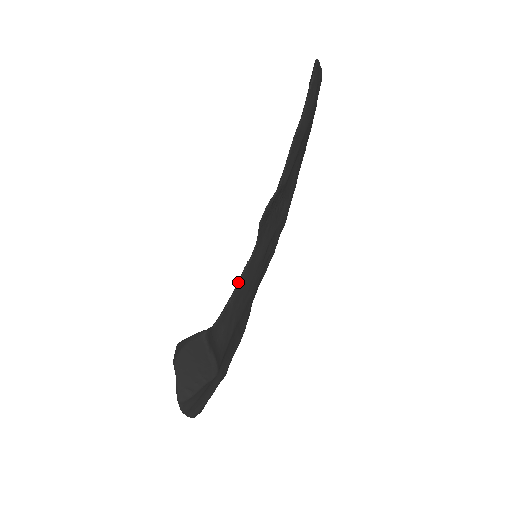
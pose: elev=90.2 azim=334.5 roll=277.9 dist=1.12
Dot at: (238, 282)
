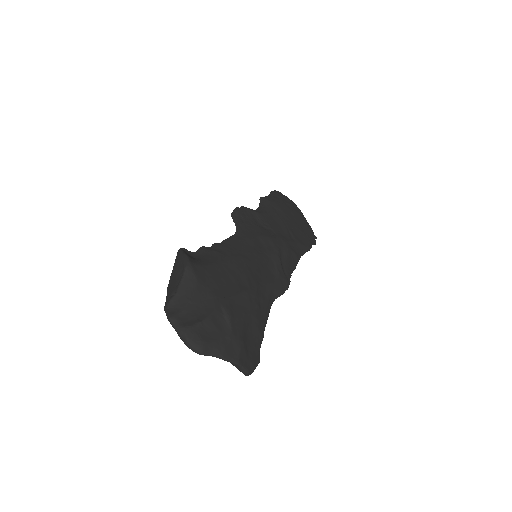
Dot at: (221, 243)
